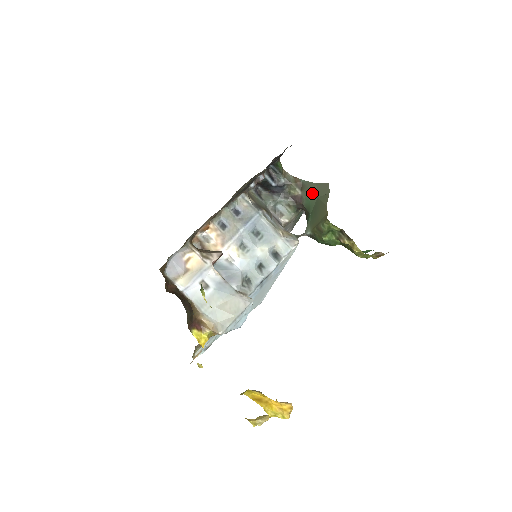
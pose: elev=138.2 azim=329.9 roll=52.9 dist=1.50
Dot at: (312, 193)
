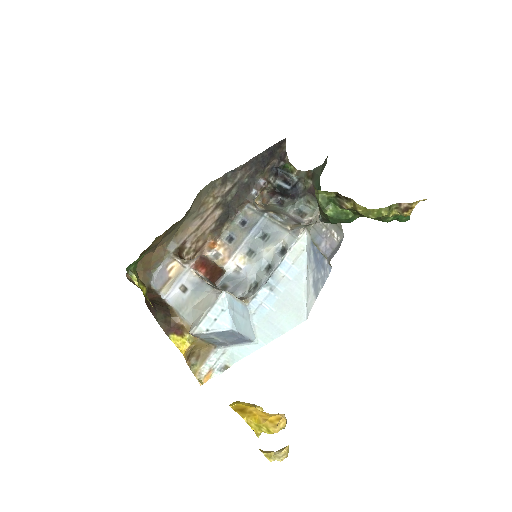
Dot at: (317, 175)
